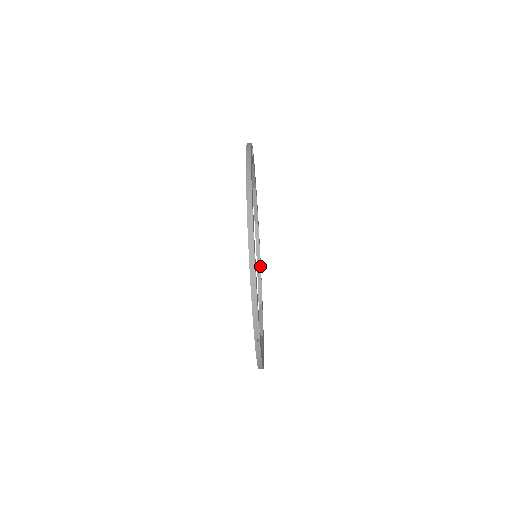
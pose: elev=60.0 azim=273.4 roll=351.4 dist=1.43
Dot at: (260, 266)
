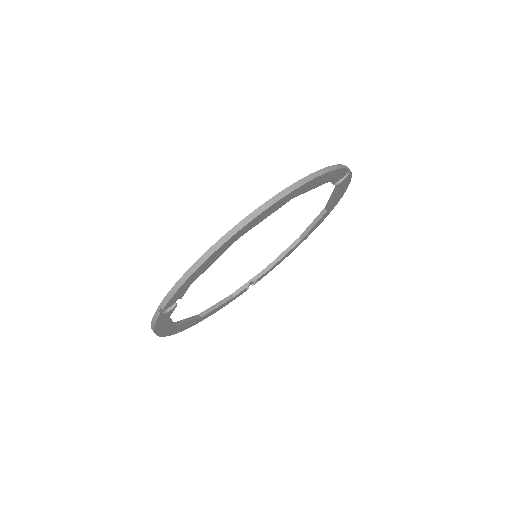
Dot at: (267, 270)
